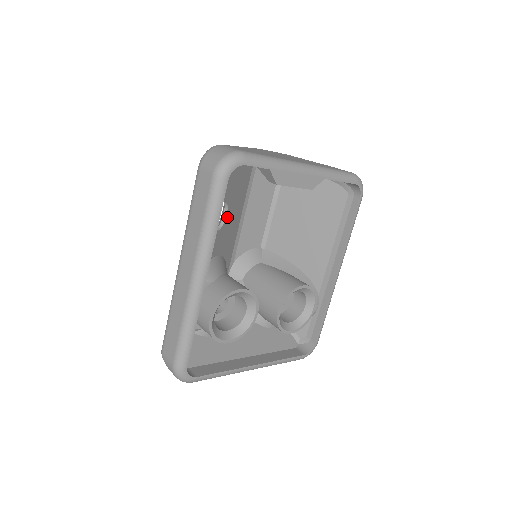
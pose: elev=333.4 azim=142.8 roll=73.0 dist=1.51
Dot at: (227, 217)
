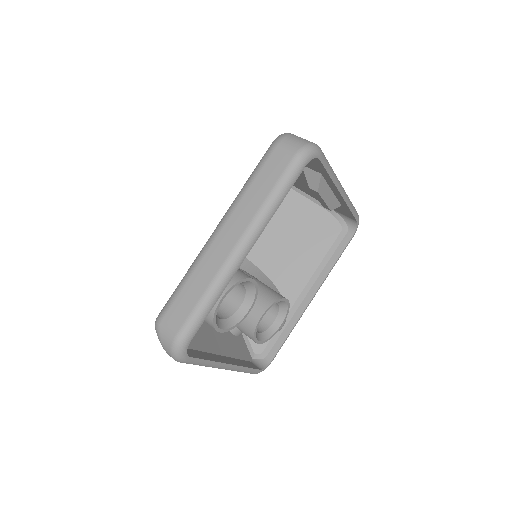
Dot at: occluded
